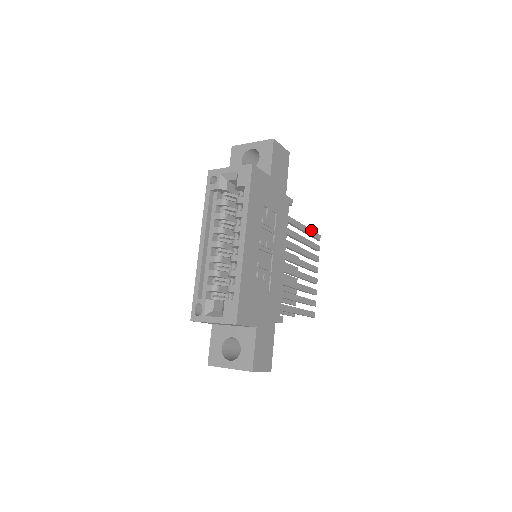
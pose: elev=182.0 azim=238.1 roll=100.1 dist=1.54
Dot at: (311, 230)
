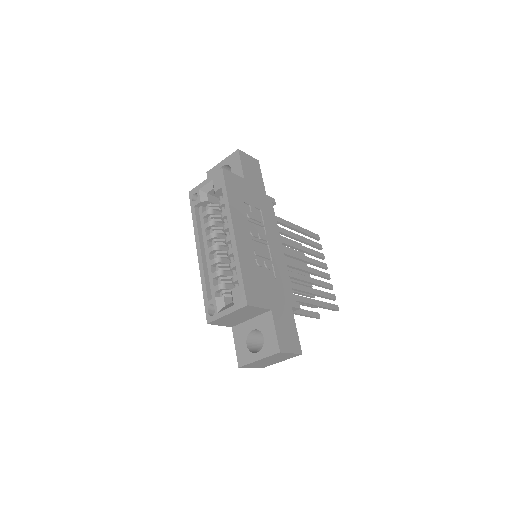
Dot at: (306, 230)
